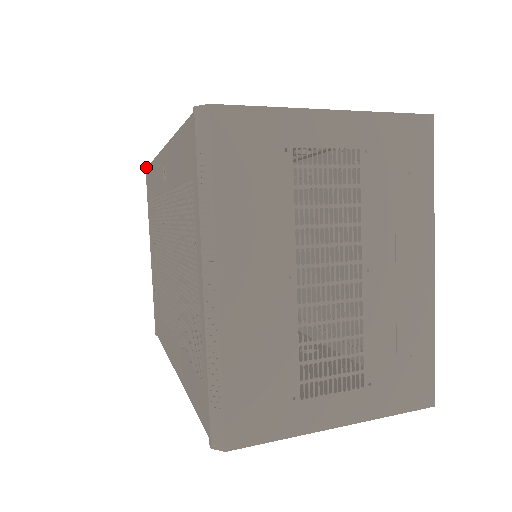
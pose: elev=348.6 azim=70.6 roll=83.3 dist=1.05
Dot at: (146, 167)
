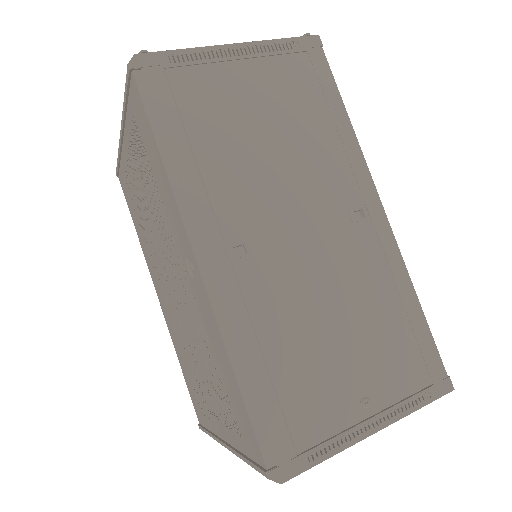
Dot at: (130, 70)
